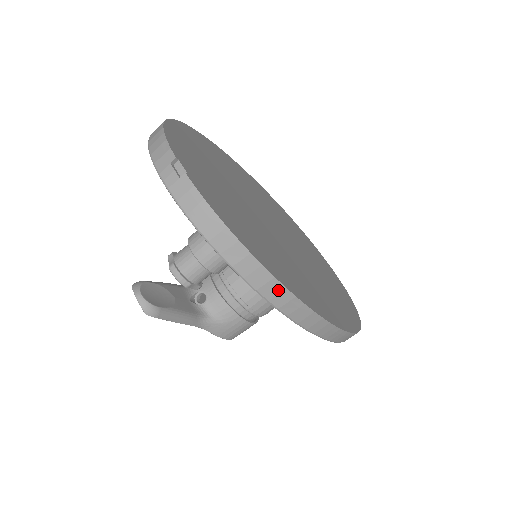
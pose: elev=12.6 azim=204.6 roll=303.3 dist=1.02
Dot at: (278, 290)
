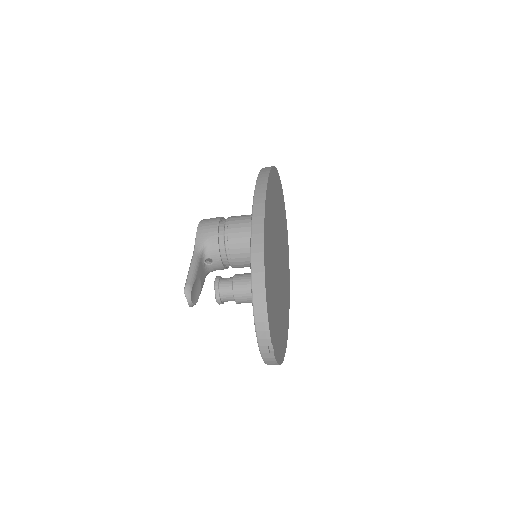
Dot at: occluded
